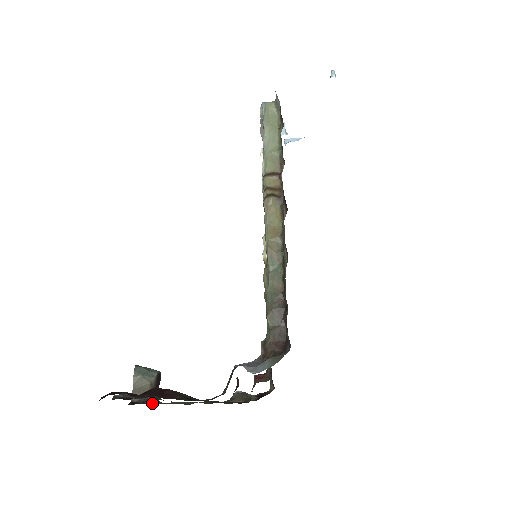
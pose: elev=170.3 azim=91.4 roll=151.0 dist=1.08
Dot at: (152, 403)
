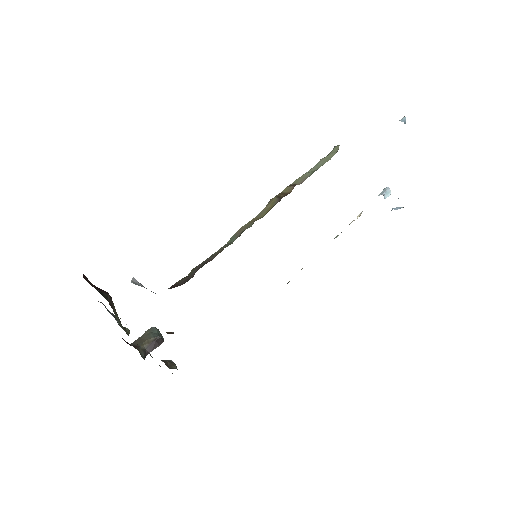
Dot at: occluded
